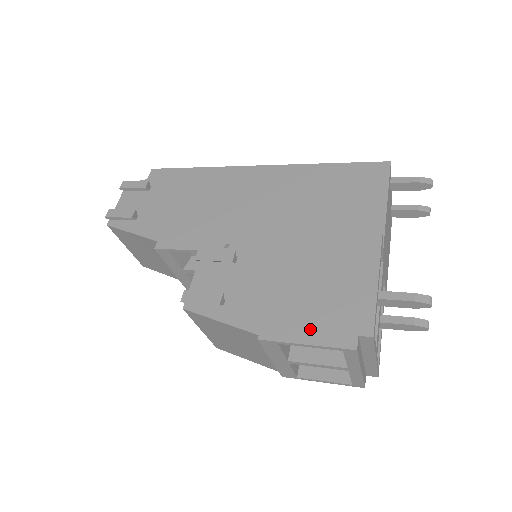
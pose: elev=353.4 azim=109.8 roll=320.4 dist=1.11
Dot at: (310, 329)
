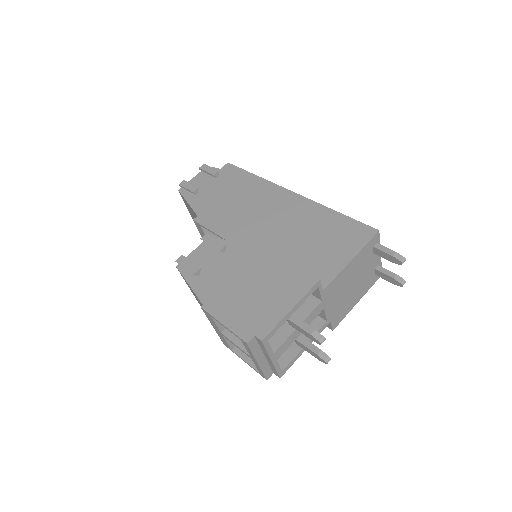
Dot at: (232, 316)
